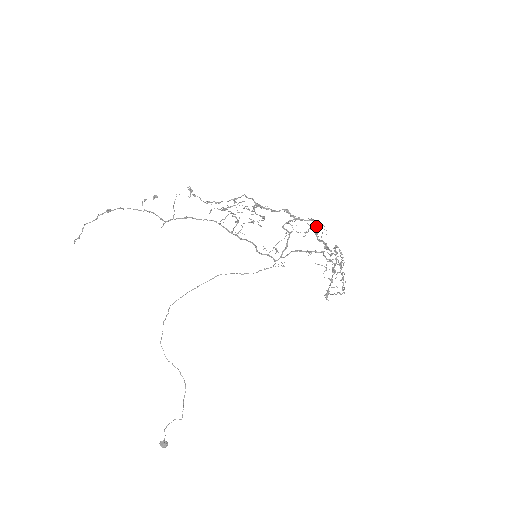
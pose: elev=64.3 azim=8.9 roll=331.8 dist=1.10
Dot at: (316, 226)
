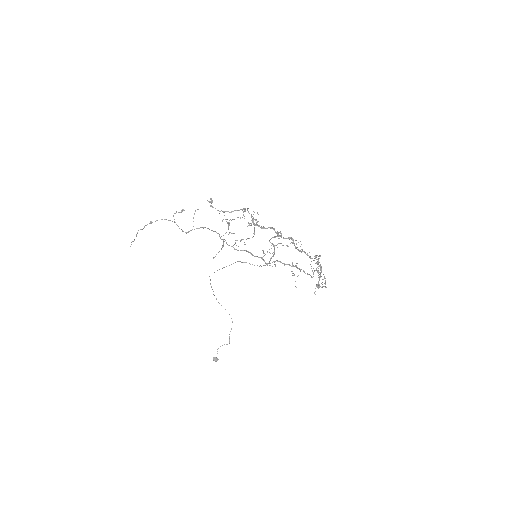
Dot at: (294, 243)
